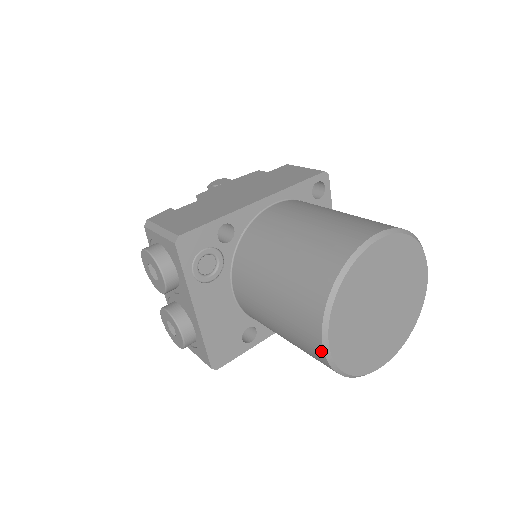
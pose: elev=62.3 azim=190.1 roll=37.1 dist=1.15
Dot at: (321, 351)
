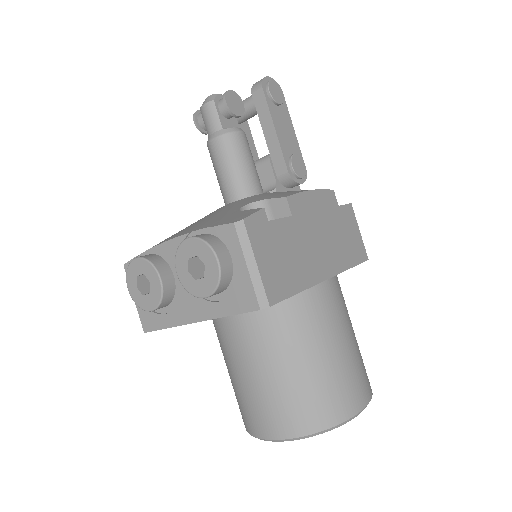
Dot at: (262, 436)
